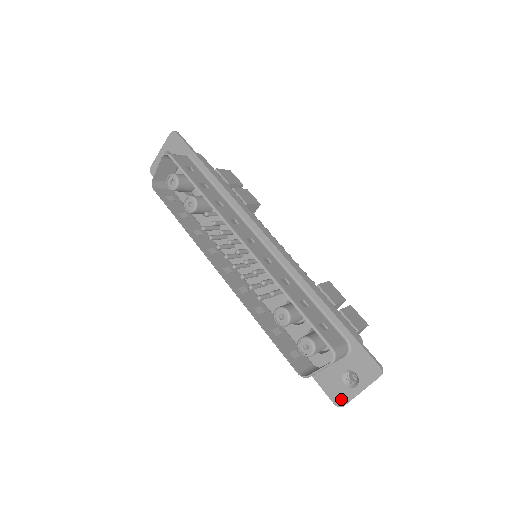
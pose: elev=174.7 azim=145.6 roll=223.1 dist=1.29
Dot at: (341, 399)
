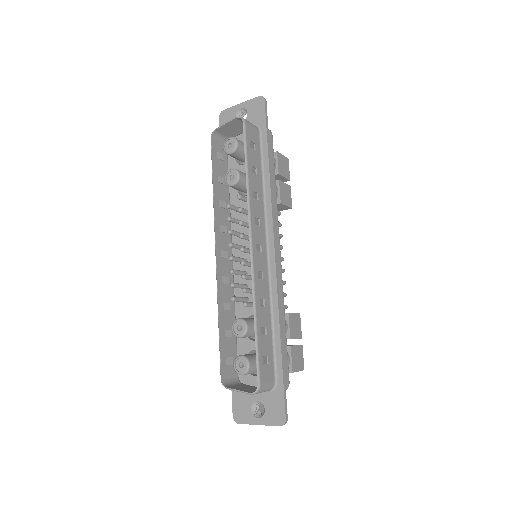
Dot at: (240, 417)
